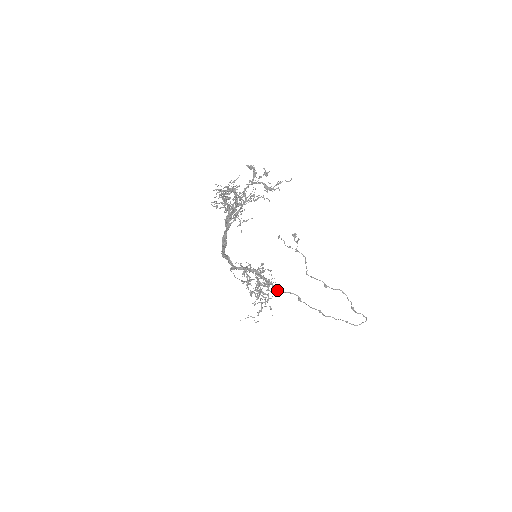
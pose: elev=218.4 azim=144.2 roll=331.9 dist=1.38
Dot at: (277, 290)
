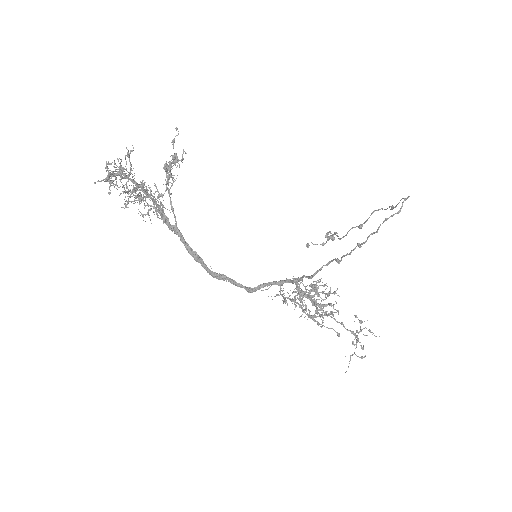
Dot at: (311, 276)
